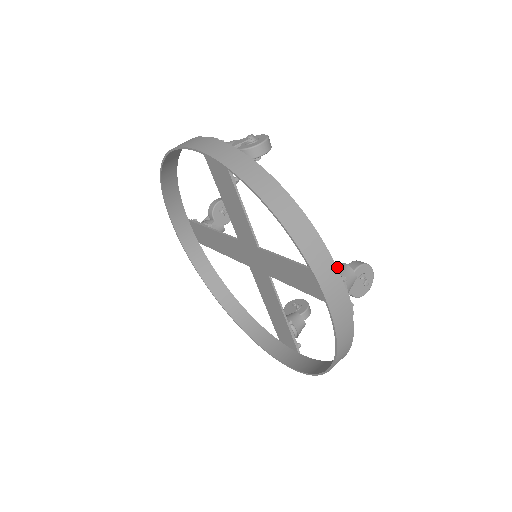
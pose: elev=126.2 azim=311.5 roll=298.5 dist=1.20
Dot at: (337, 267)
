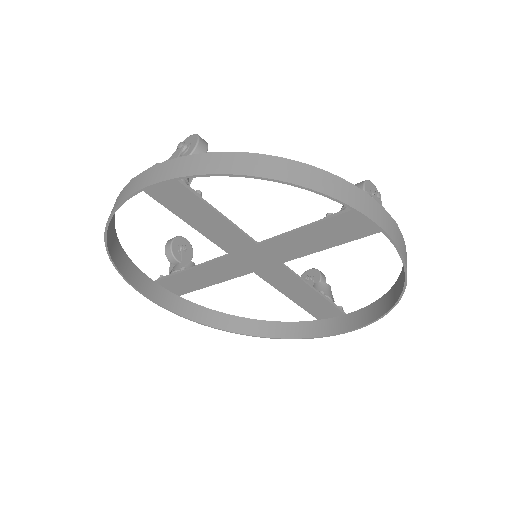
Dot at: occluded
